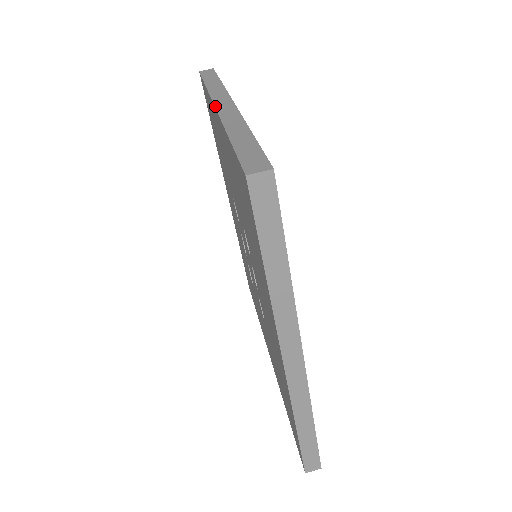
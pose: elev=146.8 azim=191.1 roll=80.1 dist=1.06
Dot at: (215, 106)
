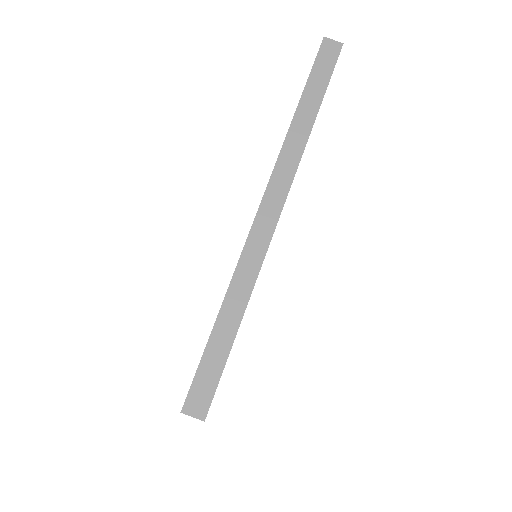
Dot at: (260, 206)
